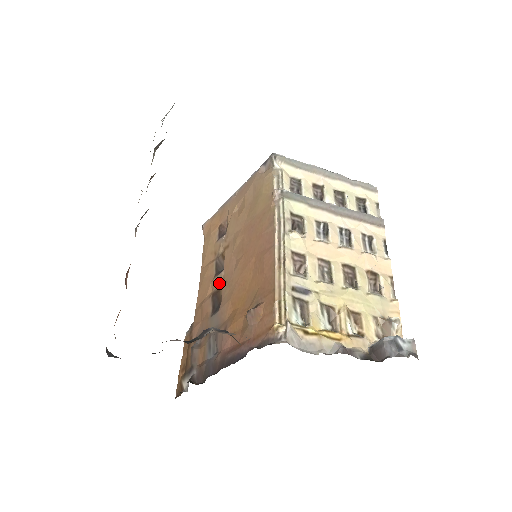
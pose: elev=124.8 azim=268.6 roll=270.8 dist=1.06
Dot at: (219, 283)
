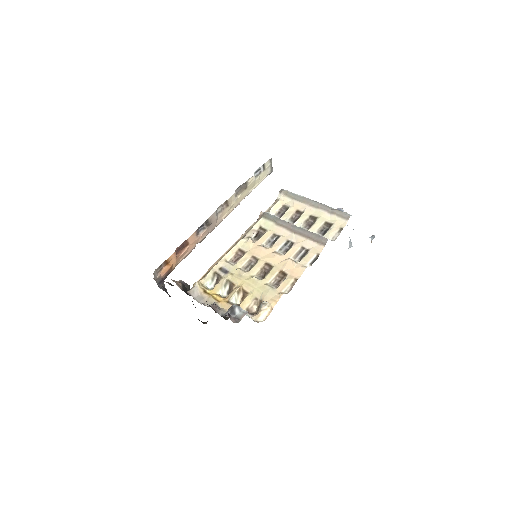
Dot at: occluded
